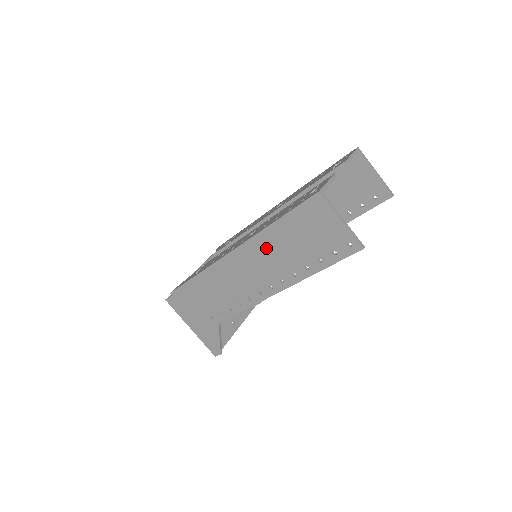
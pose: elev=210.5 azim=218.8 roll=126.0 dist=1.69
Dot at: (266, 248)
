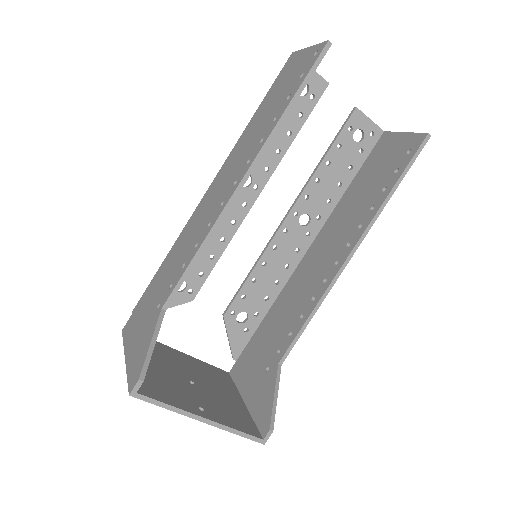
Dot at: (242, 145)
